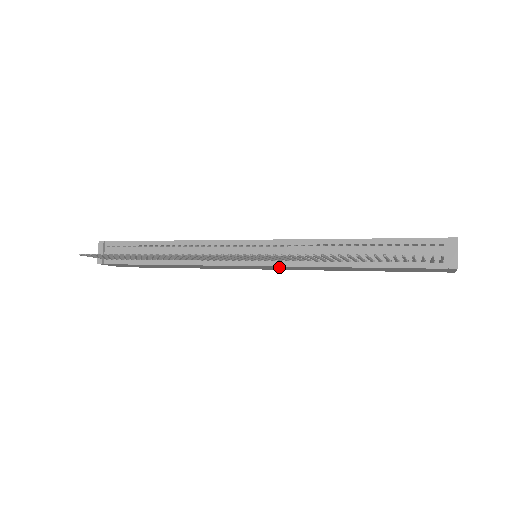
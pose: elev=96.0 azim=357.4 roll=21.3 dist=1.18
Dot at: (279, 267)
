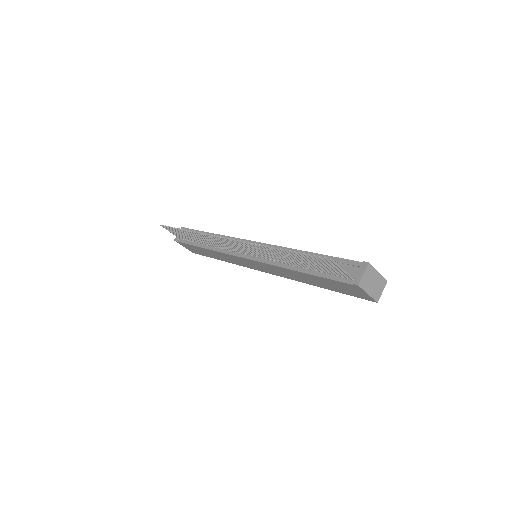
Dot at: (263, 265)
